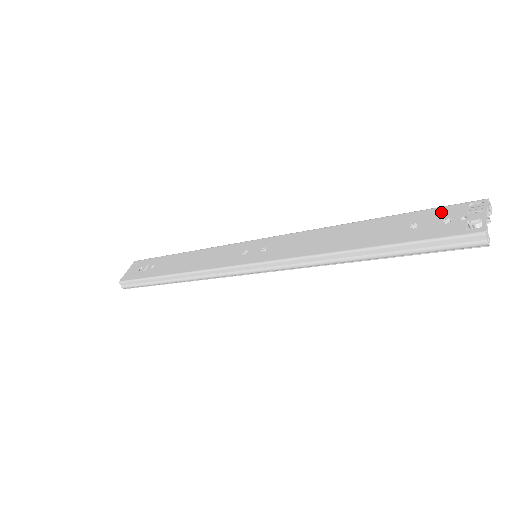
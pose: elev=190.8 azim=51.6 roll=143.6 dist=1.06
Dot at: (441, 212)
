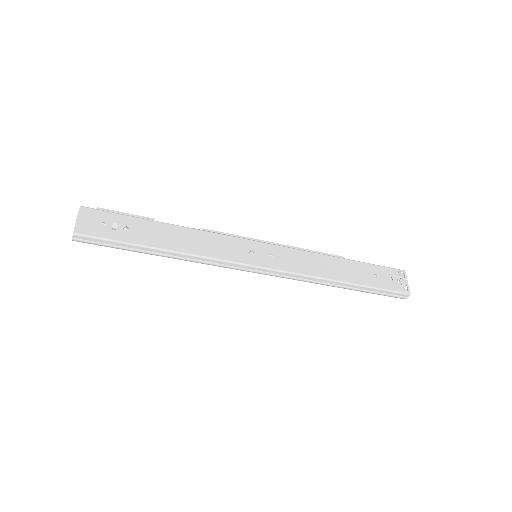
Dot at: (386, 271)
